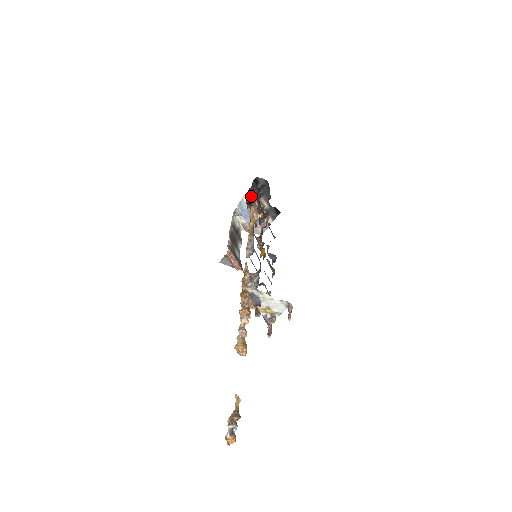
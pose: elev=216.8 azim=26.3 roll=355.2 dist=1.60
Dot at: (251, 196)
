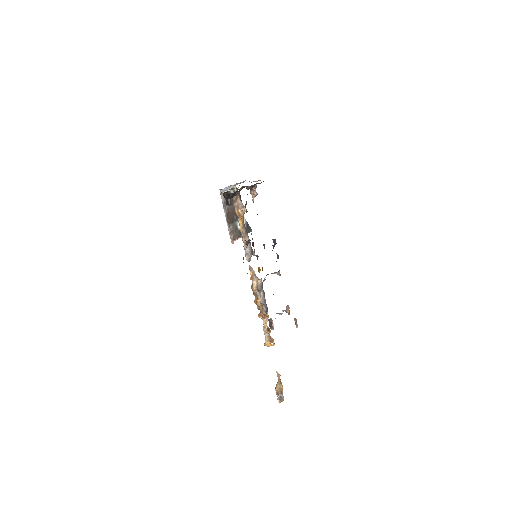
Dot at: occluded
